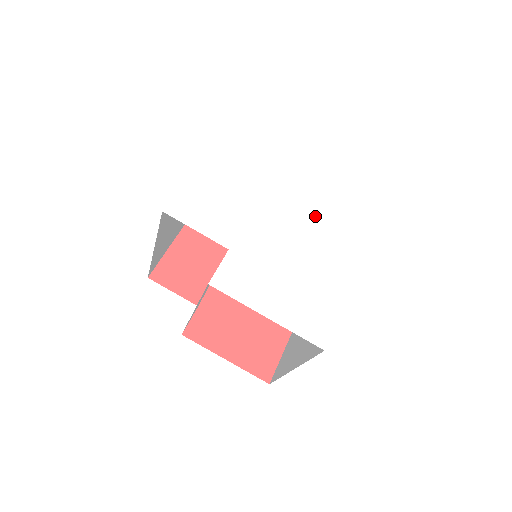
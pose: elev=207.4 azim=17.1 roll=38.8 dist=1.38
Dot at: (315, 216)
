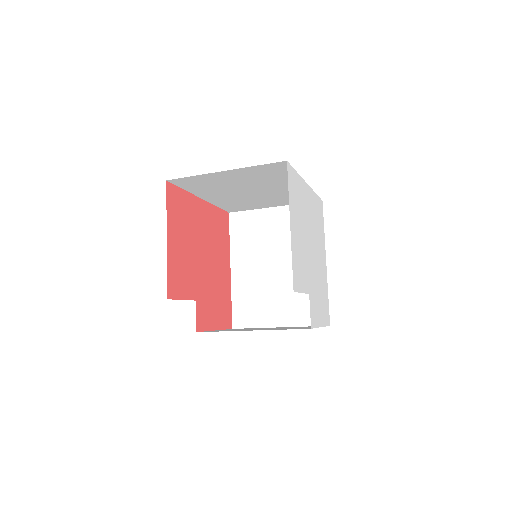
Dot at: (316, 232)
